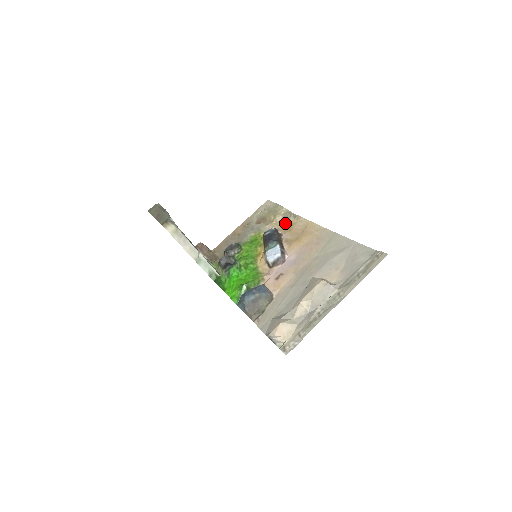
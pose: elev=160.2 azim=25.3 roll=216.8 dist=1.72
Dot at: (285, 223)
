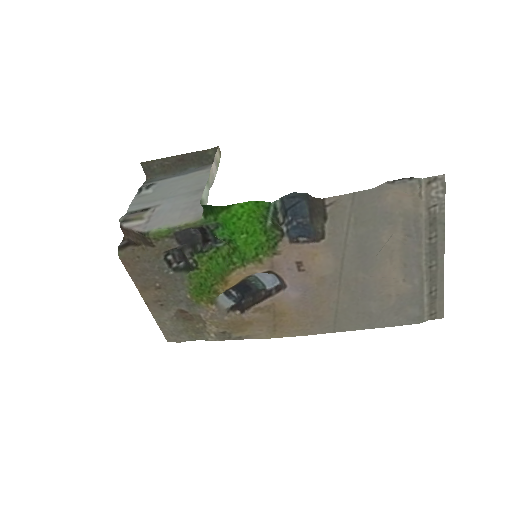
Dot at: (228, 328)
